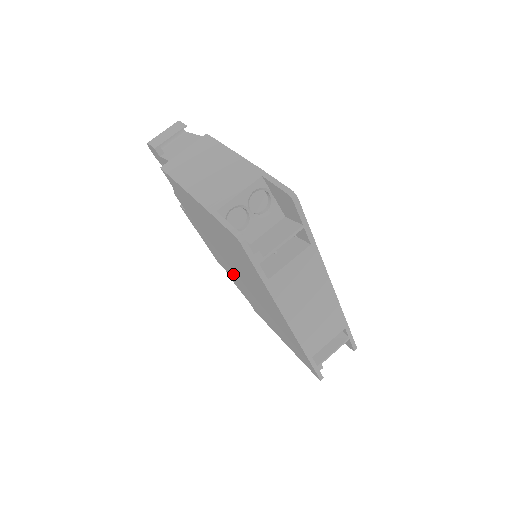
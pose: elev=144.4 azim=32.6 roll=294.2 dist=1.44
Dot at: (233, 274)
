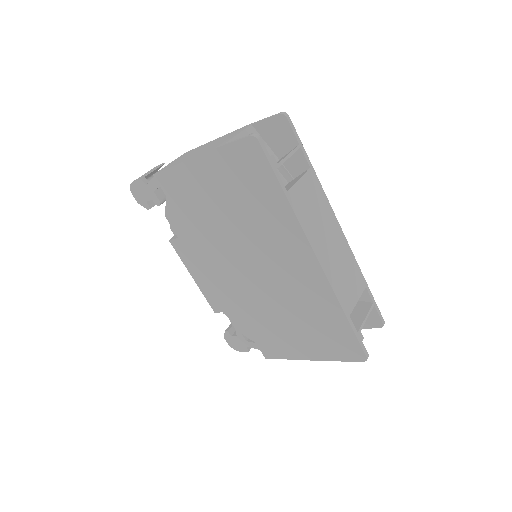
Dot at: (237, 291)
